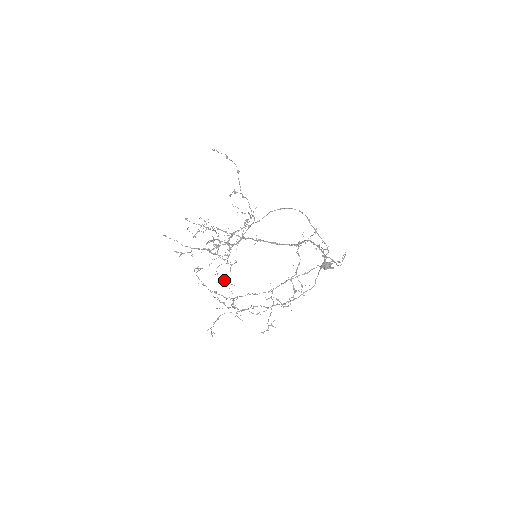
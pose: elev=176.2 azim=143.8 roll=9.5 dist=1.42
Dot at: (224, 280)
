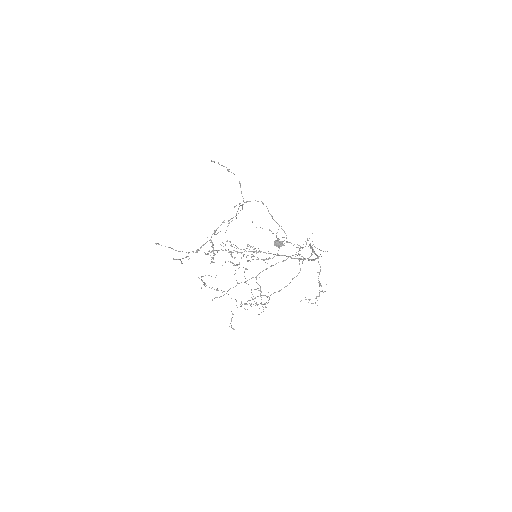
Dot at: (256, 289)
